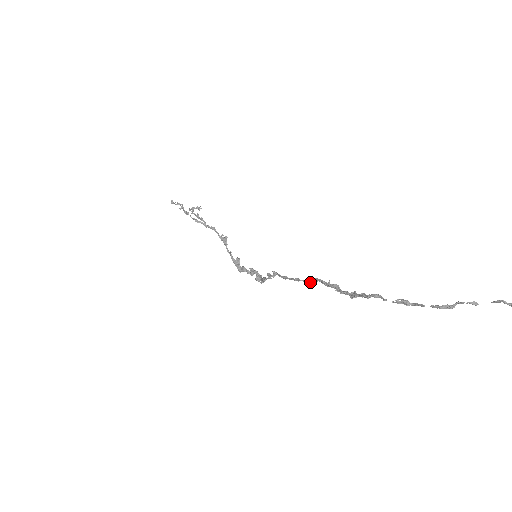
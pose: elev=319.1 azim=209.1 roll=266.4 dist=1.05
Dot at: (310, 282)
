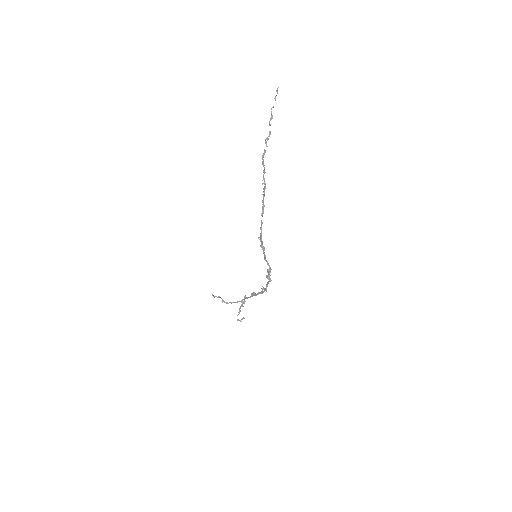
Dot at: (263, 207)
